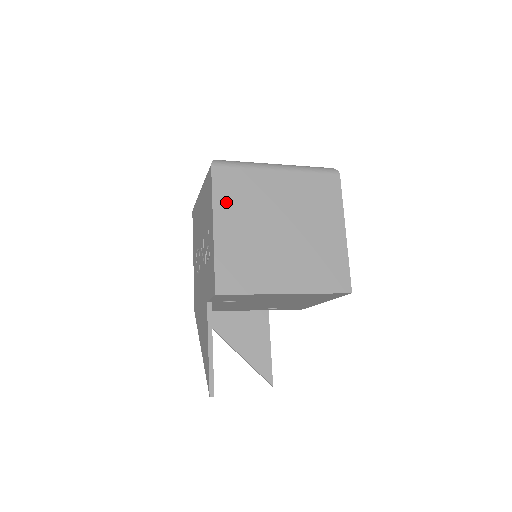
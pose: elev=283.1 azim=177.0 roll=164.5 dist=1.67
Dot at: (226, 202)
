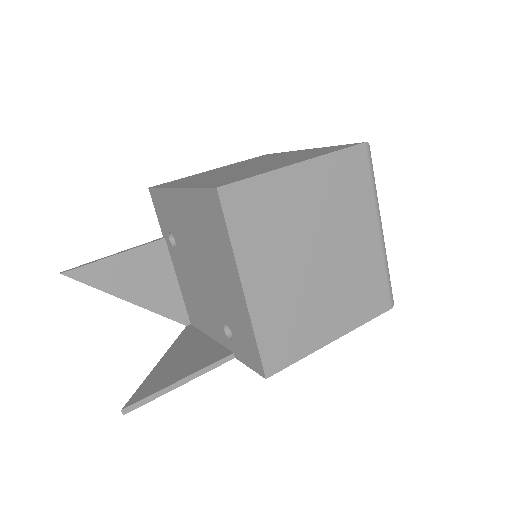
Dot at: (242, 162)
